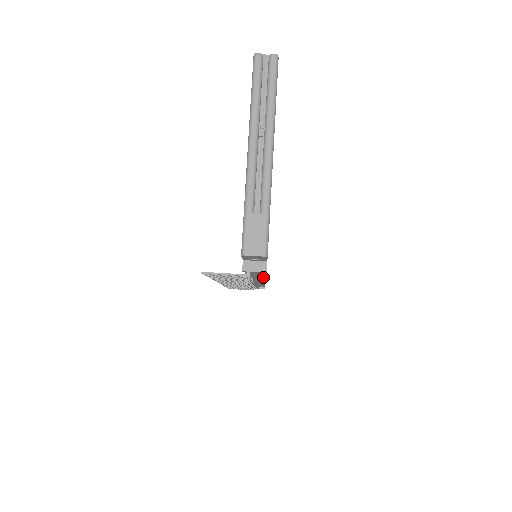
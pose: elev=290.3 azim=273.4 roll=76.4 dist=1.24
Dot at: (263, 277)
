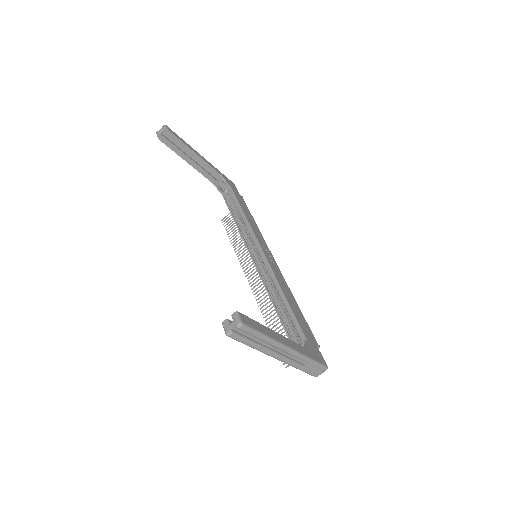
Dot at: occluded
